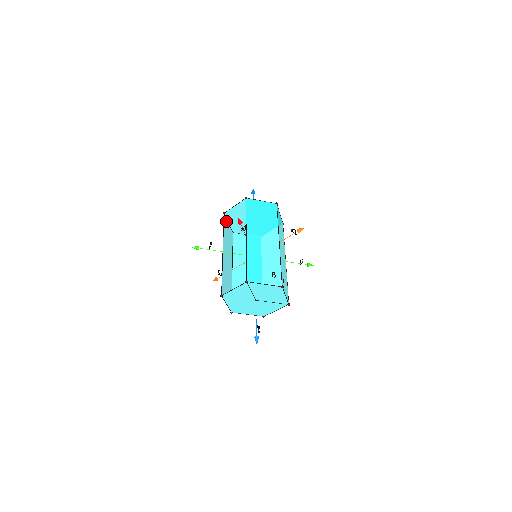
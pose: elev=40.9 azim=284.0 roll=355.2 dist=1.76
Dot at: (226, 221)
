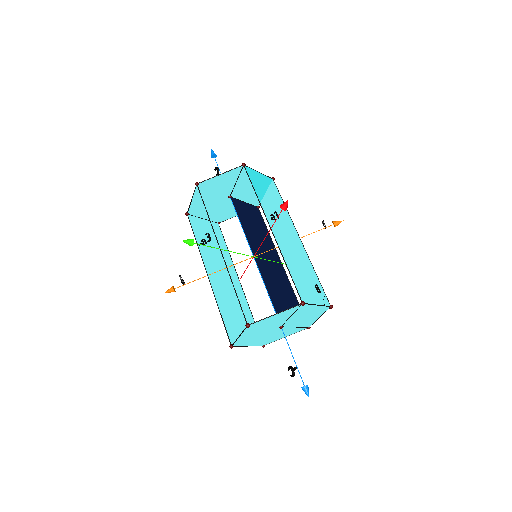
Dot at: occluded
